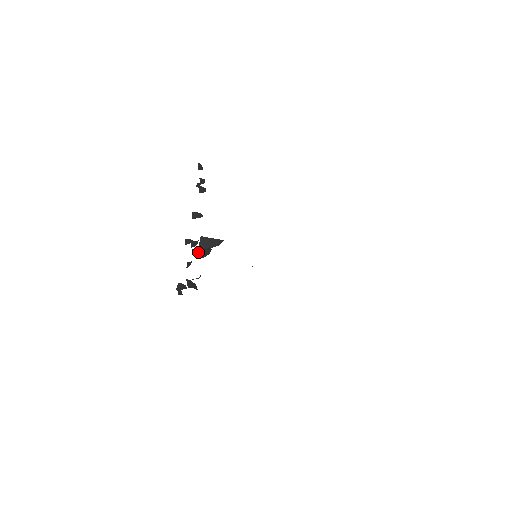
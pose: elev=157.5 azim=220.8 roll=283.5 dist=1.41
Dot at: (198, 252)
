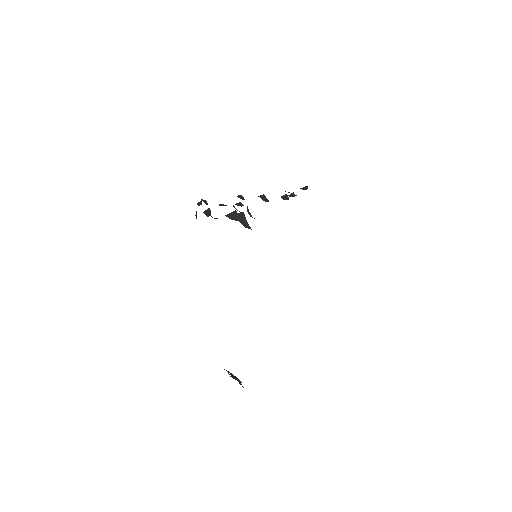
Dot at: (232, 213)
